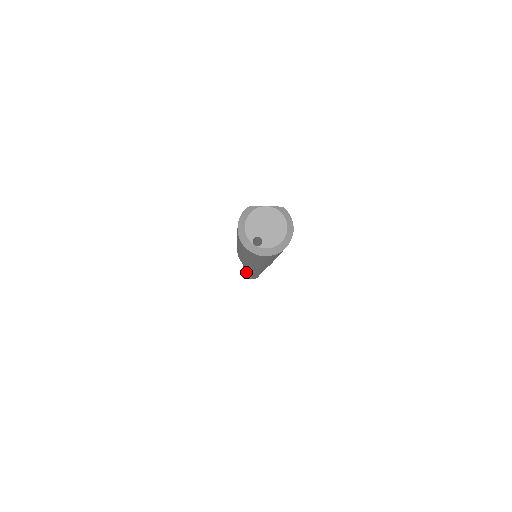
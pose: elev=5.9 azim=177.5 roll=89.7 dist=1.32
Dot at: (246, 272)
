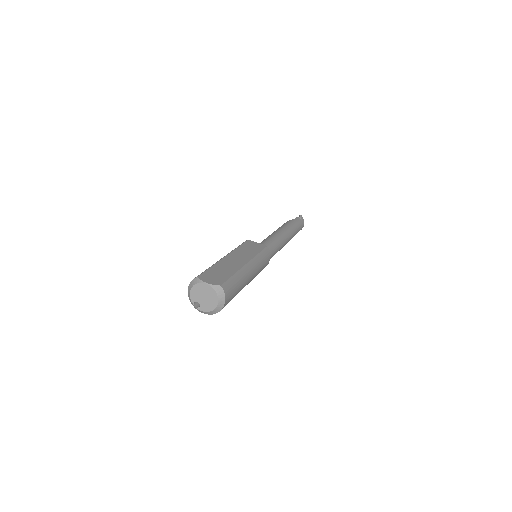
Dot at: occluded
